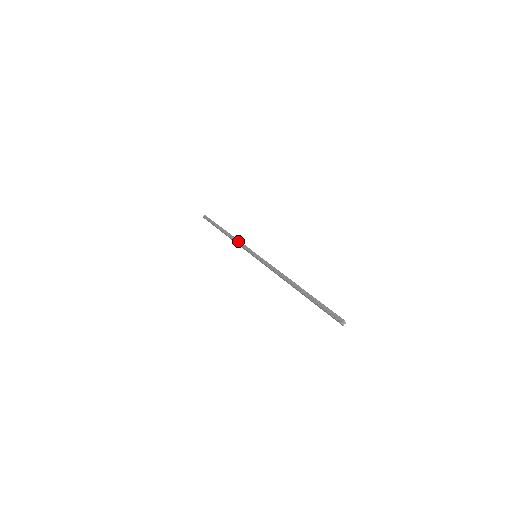
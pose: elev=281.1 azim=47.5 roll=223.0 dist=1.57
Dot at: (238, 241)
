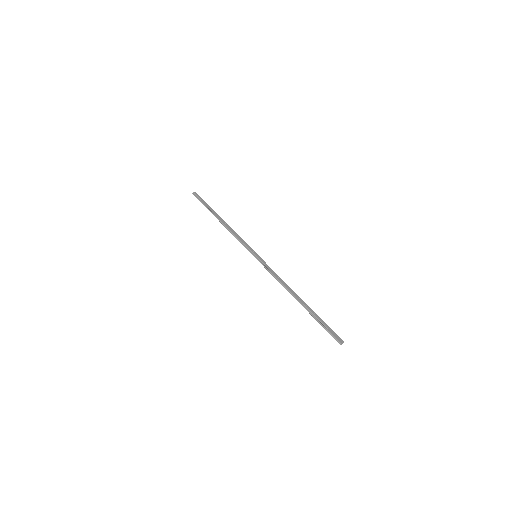
Dot at: (235, 236)
